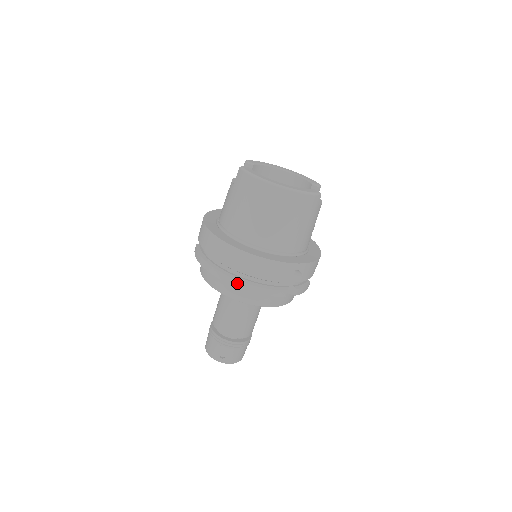
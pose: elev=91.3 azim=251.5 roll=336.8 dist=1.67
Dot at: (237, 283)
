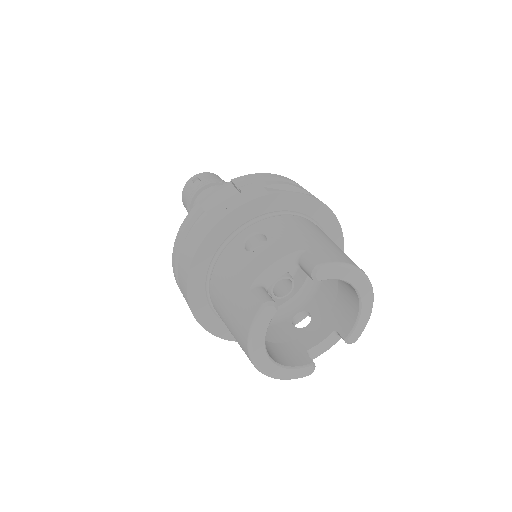
Dot at: (181, 292)
